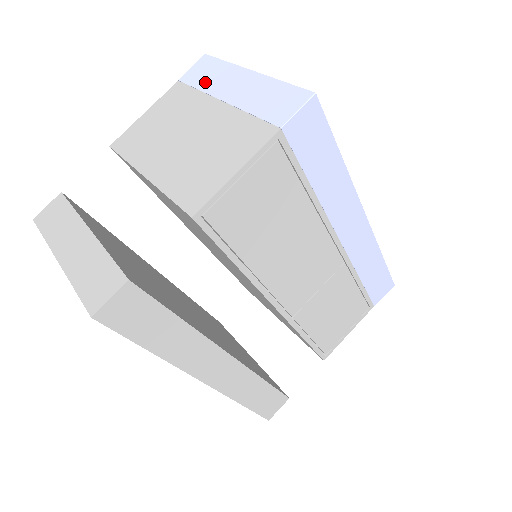
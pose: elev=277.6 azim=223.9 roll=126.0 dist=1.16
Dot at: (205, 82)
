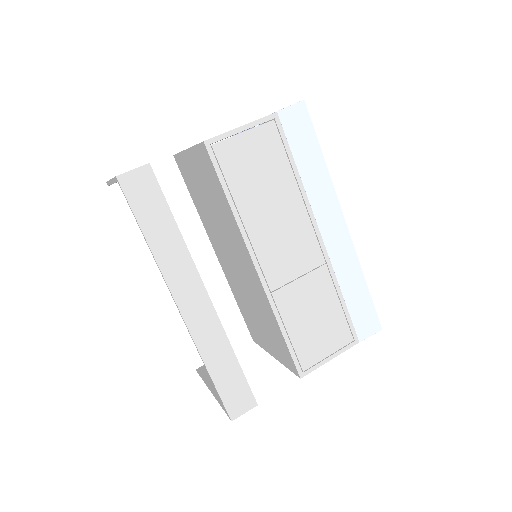
Dot at: occluded
